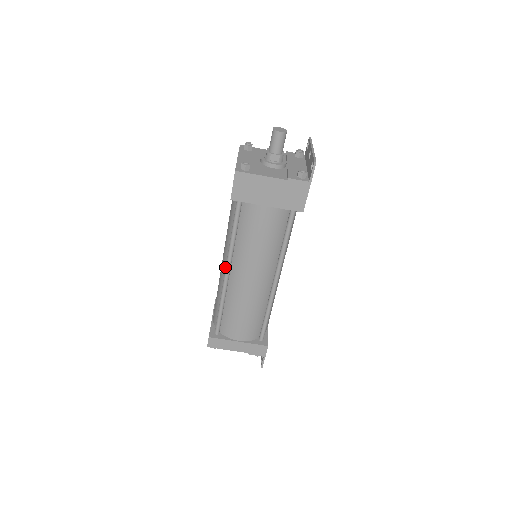
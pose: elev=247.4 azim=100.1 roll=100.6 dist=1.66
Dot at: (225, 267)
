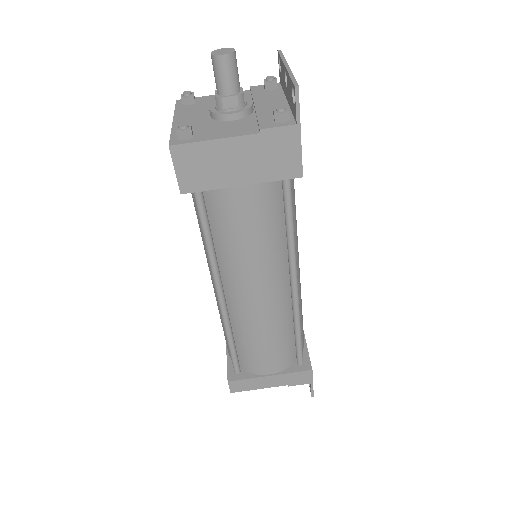
Dot at: occluded
